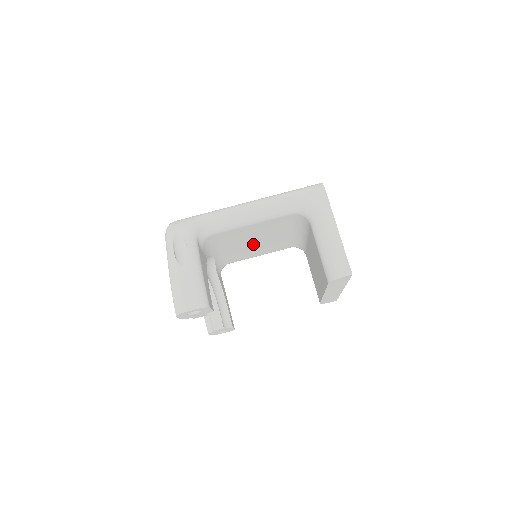
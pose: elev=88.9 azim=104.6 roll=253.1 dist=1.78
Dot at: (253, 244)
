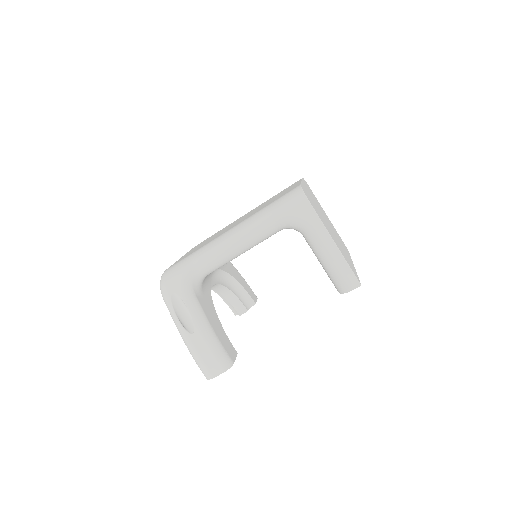
Dot at: occluded
